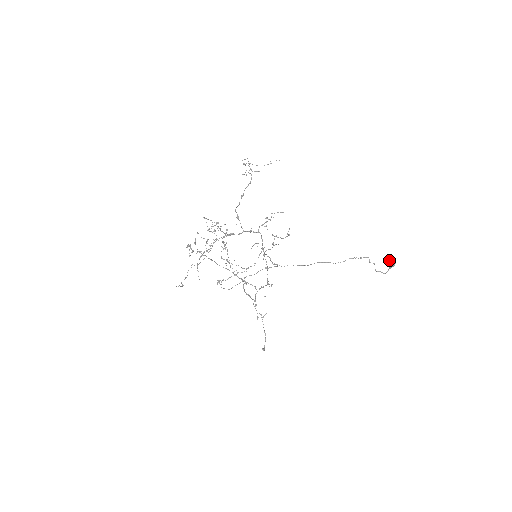
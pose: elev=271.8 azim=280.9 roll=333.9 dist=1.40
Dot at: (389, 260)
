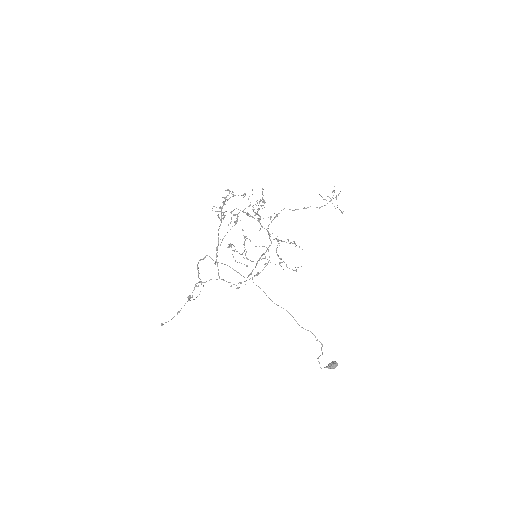
Dot at: (333, 362)
